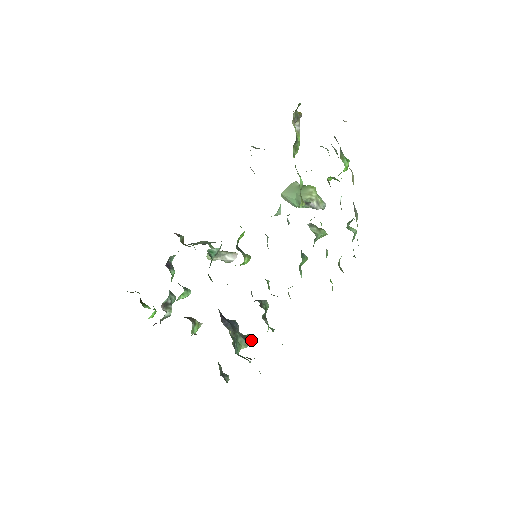
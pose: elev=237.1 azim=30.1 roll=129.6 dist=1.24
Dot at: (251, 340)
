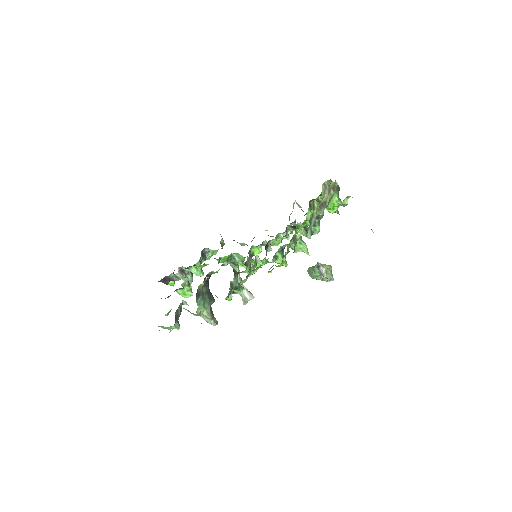
Dot at: (215, 322)
